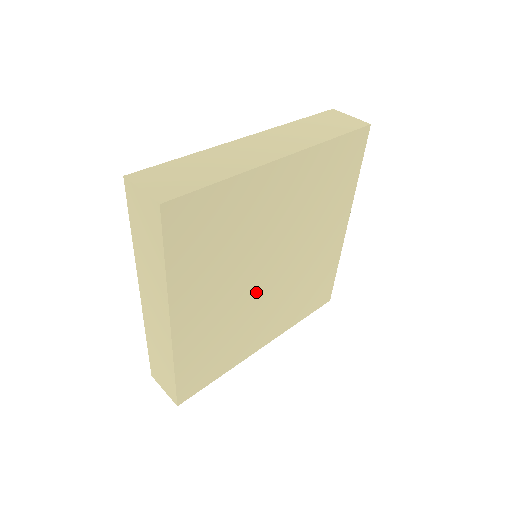
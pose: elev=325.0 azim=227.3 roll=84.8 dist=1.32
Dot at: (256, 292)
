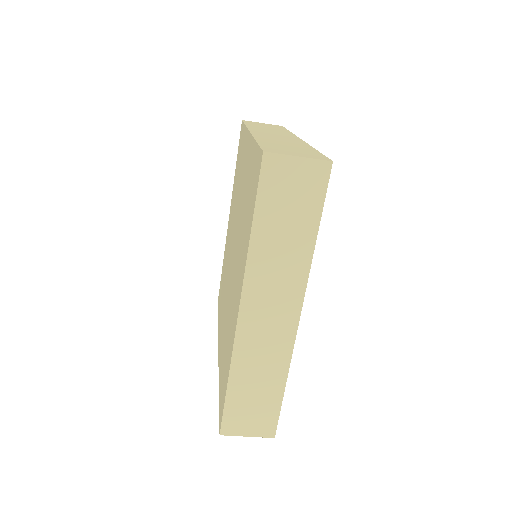
Dot at: occluded
